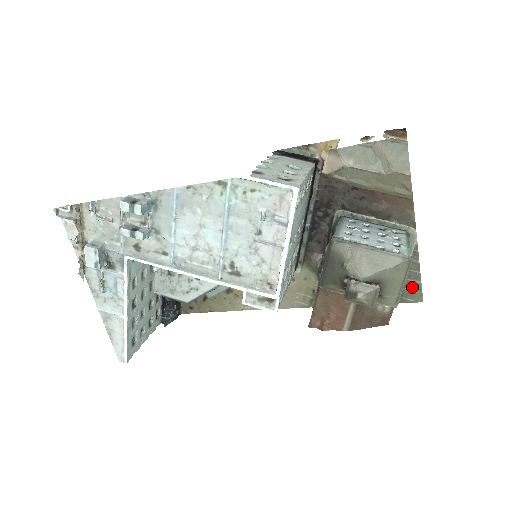
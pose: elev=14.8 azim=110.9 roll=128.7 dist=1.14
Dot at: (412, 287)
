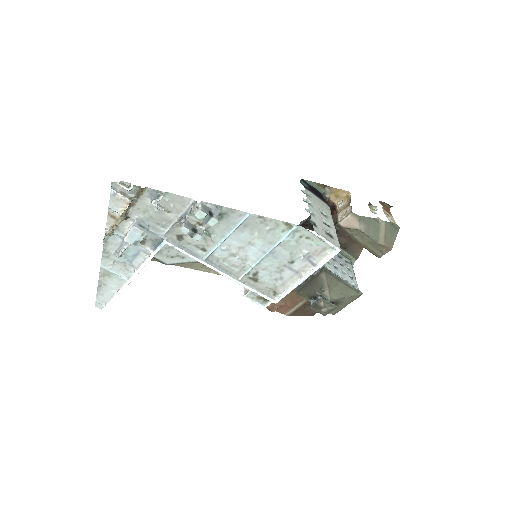
Dot at: occluded
